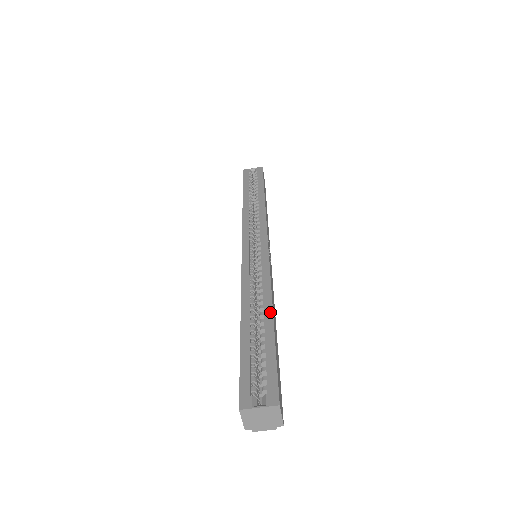
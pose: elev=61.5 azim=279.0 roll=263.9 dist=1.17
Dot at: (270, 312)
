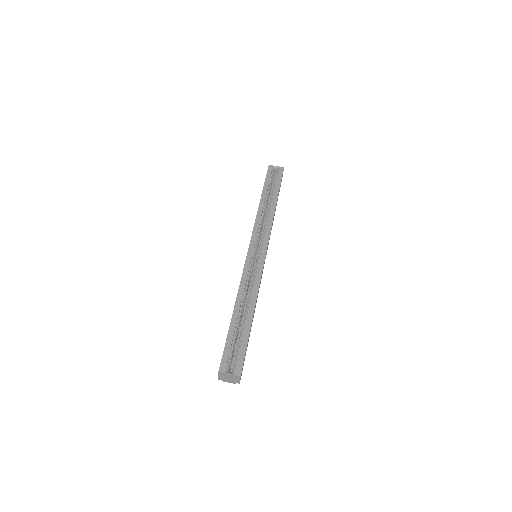
Dot at: (252, 311)
